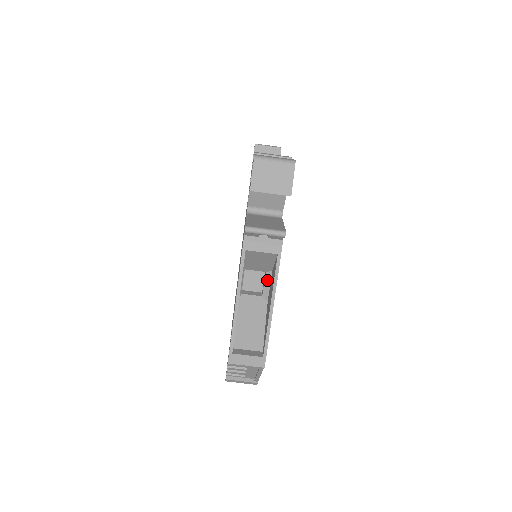
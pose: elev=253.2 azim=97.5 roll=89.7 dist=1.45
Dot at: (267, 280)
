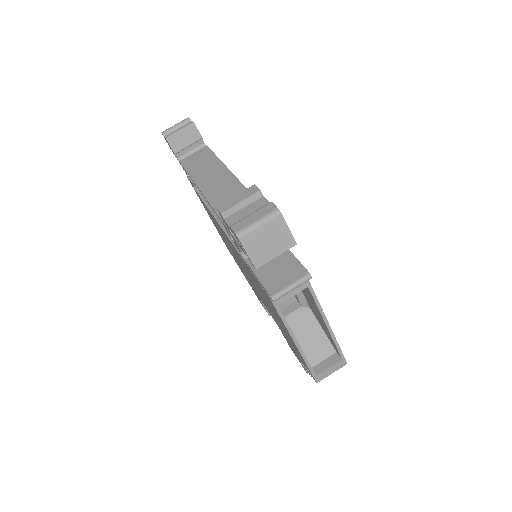
Dot at: (299, 294)
